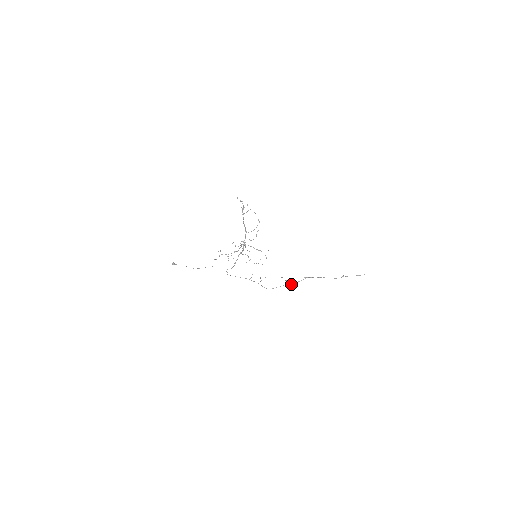
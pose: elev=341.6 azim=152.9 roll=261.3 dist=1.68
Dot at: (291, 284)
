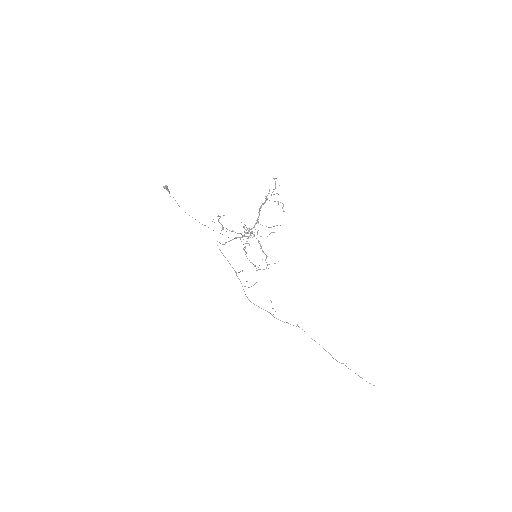
Dot at: occluded
